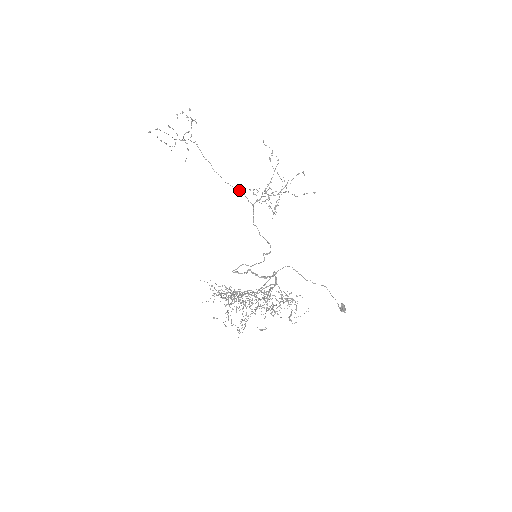
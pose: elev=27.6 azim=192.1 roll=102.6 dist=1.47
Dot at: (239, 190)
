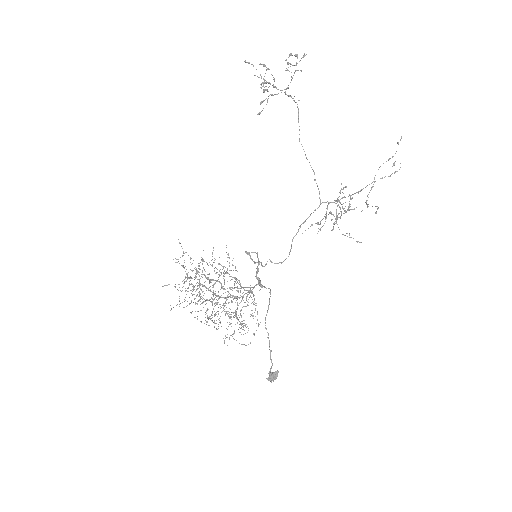
Dot at: occluded
